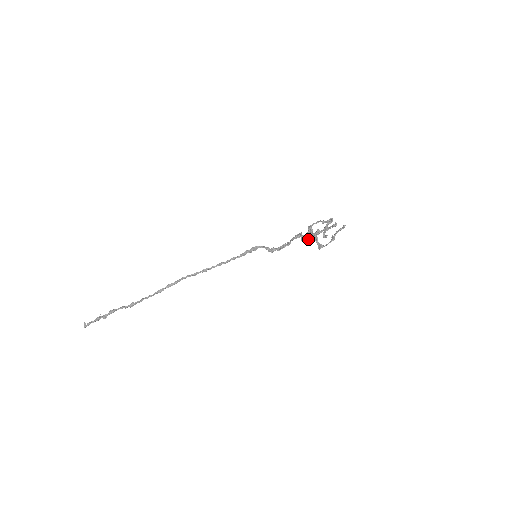
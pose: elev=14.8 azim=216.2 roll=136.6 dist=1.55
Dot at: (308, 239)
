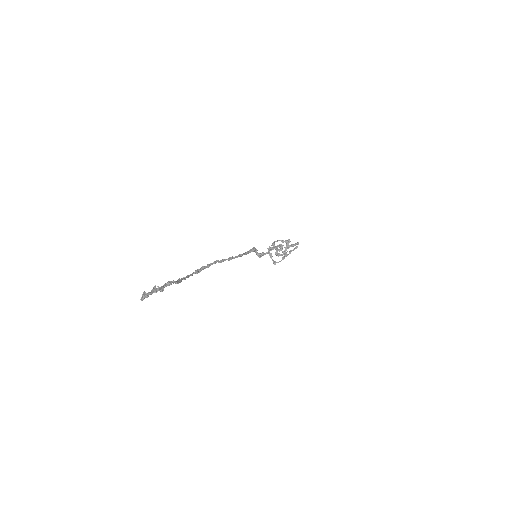
Dot at: (282, 251)
